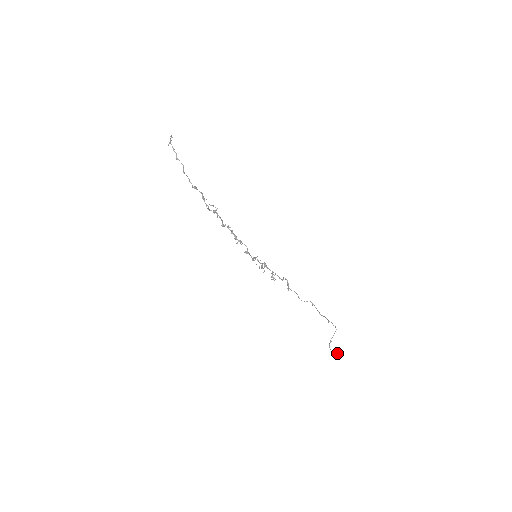
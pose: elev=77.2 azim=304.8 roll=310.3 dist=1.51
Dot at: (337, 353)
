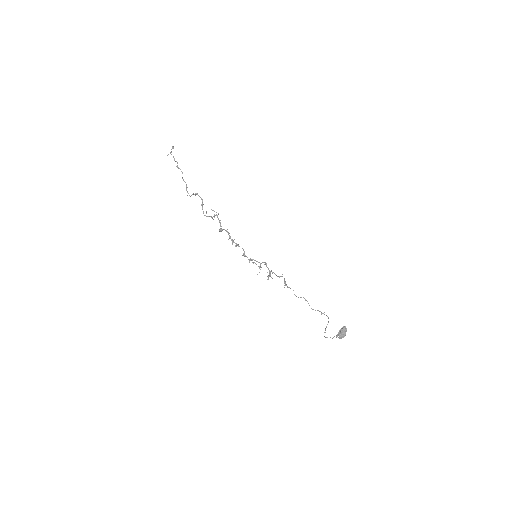
Dot at: (344, 330)
